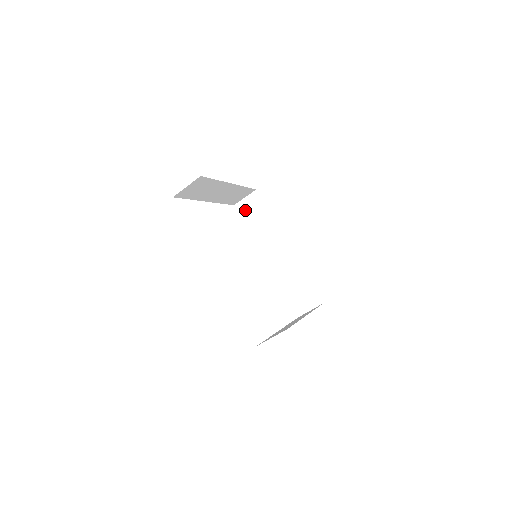
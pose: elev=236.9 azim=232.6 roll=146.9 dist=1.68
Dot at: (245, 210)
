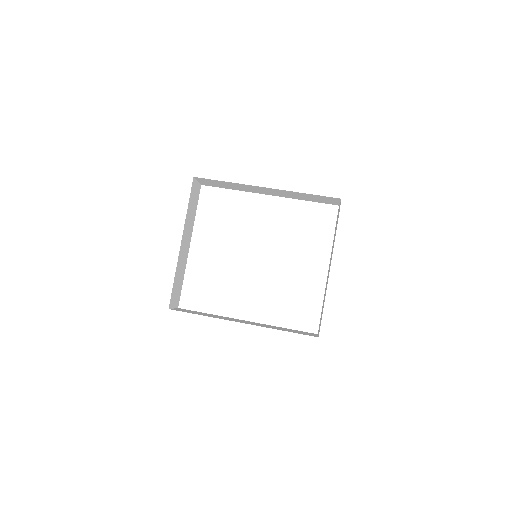
Dot at: (210, 185)
